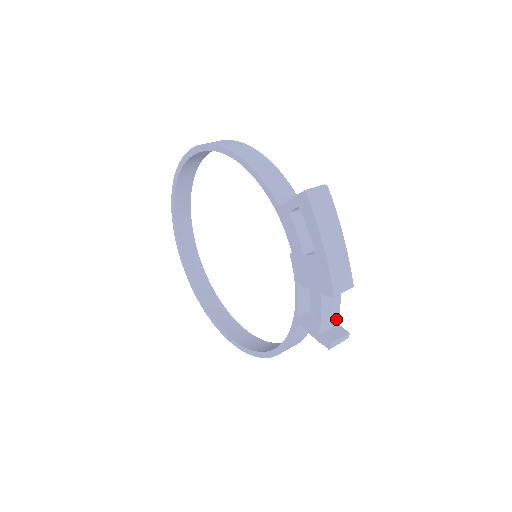
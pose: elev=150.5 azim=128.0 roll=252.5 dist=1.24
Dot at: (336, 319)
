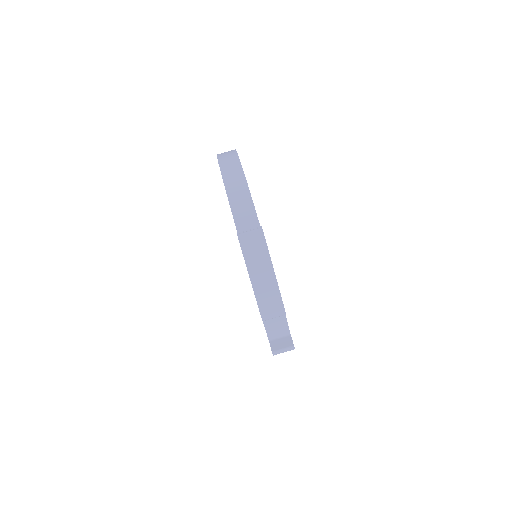
Dot at: (287, 331)
